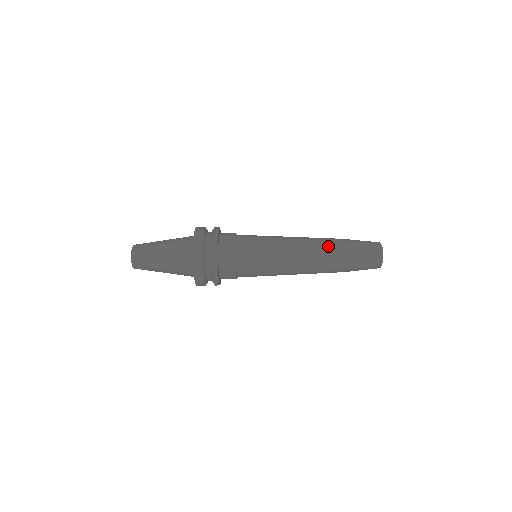
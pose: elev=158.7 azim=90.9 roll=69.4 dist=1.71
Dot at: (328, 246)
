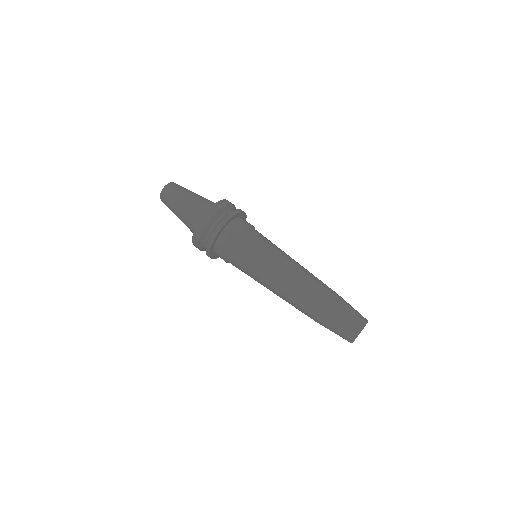
Dot at: (305, 305)
